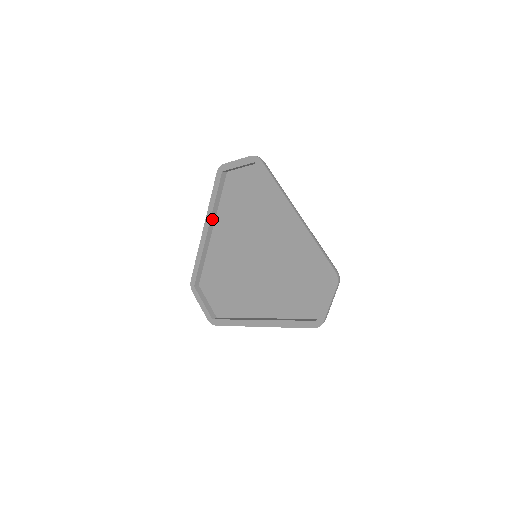
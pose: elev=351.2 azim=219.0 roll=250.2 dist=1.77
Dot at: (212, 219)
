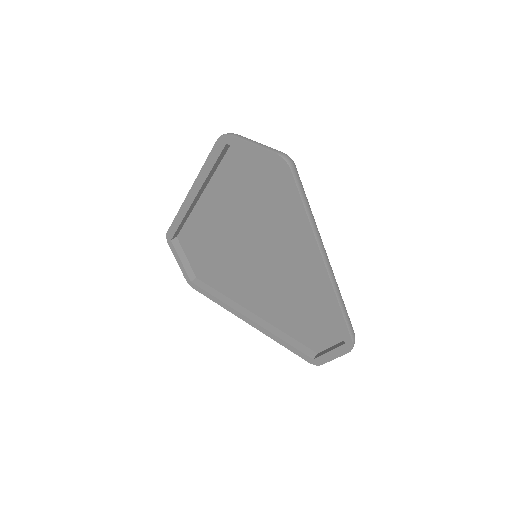
Dot at: (202, 187)
